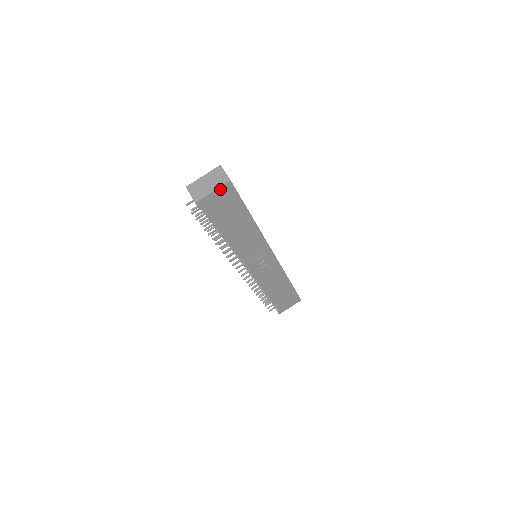
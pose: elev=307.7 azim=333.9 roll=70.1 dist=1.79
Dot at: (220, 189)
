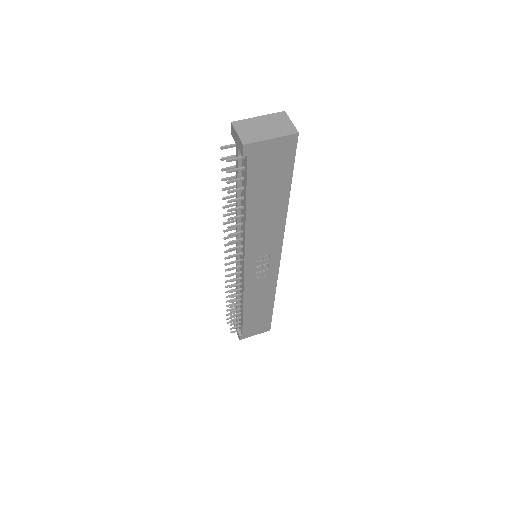
Dot at: (281, 139)
